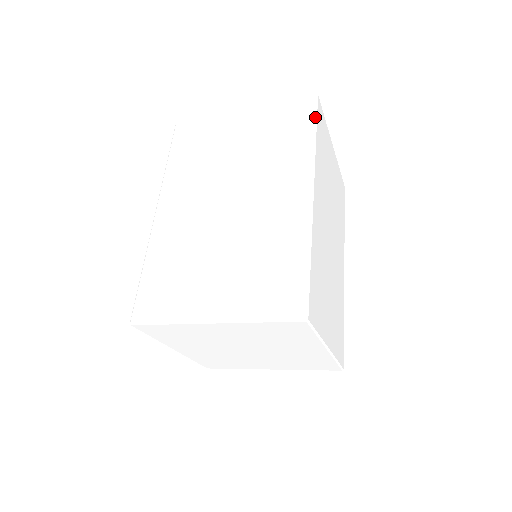
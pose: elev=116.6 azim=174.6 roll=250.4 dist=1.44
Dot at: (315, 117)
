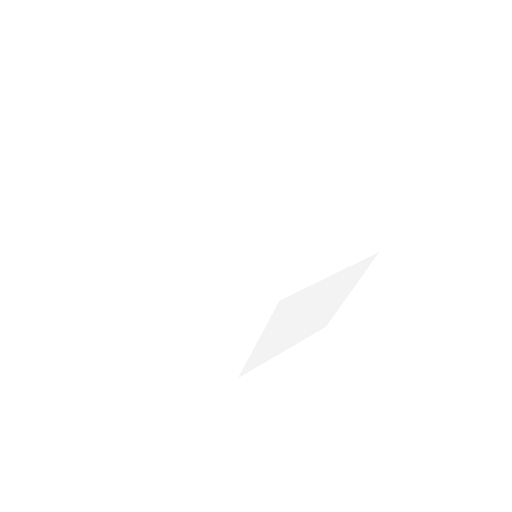
Dot at: (168, 169)
